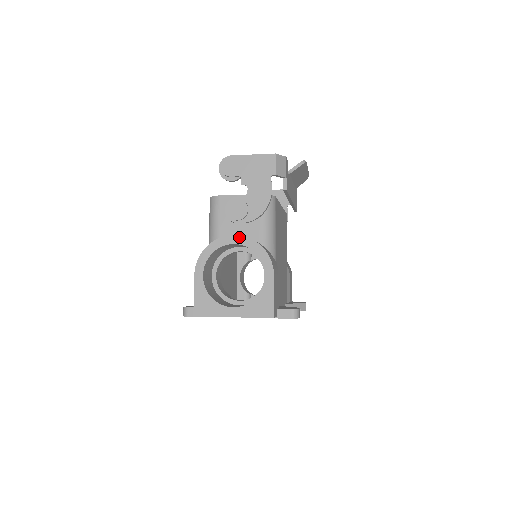
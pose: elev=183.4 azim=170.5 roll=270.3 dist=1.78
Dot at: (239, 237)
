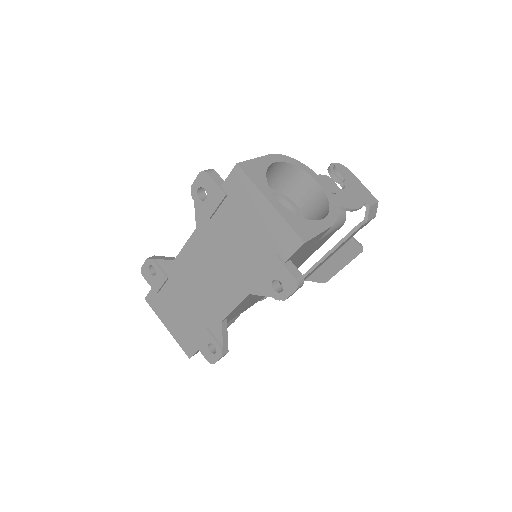
Dot at: (325, 185)
